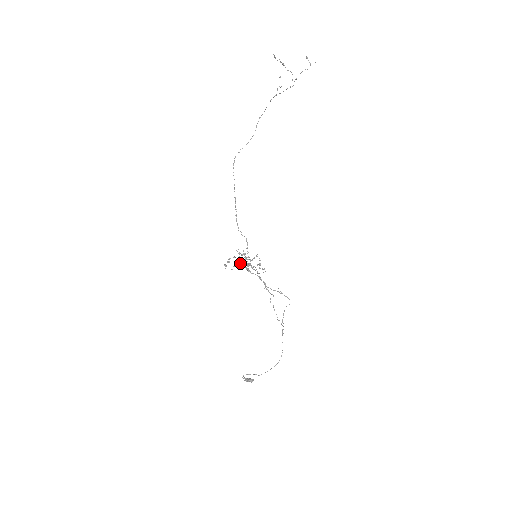
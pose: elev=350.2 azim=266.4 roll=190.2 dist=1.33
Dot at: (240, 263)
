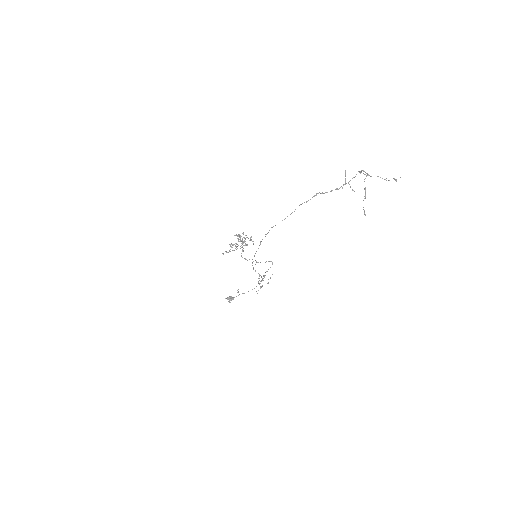
Dot at: occluded
